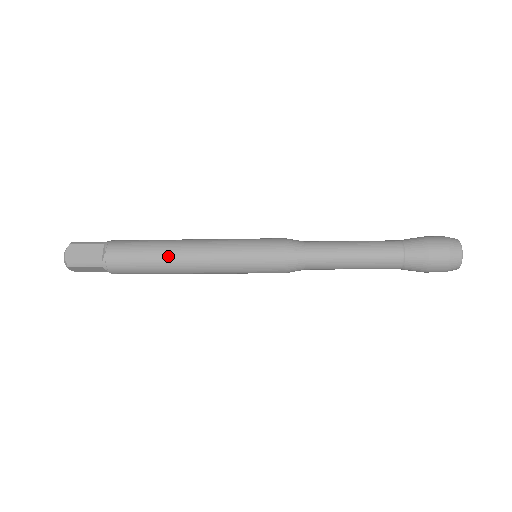
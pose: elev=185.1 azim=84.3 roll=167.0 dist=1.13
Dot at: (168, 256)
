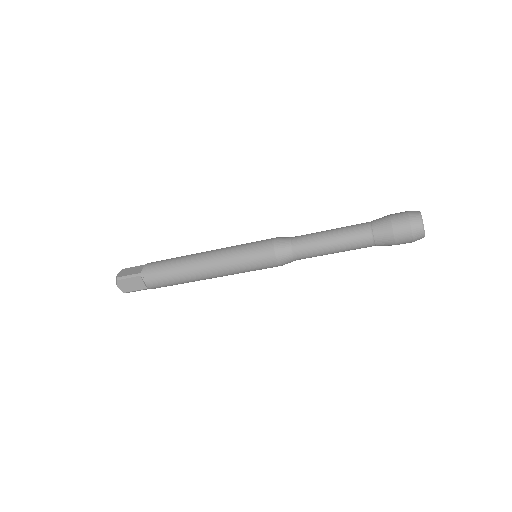
Dot at: (188, 259)
